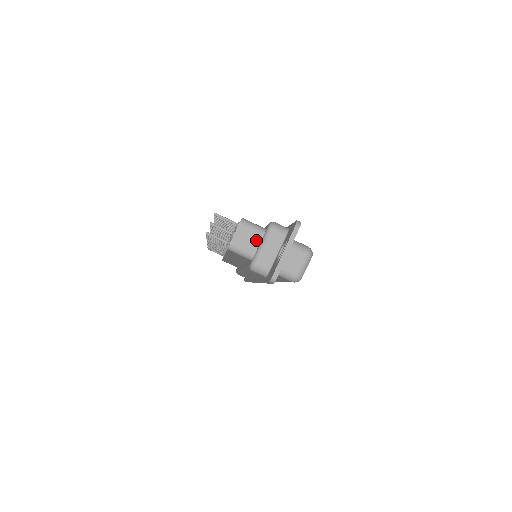
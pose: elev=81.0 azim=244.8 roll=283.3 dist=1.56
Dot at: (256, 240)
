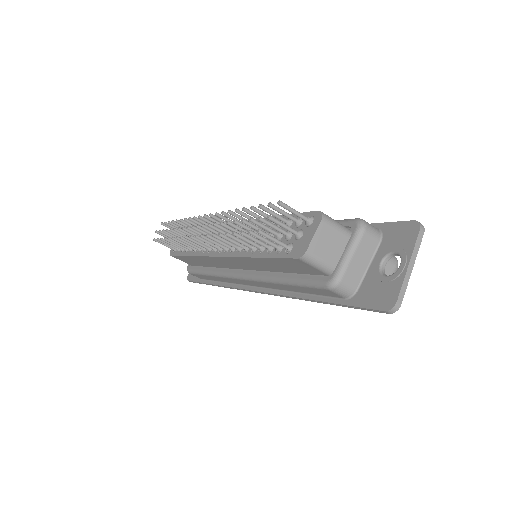
Dot at: (340, 245)
